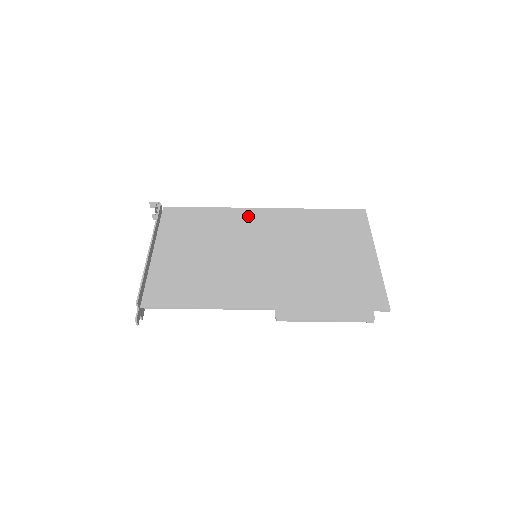
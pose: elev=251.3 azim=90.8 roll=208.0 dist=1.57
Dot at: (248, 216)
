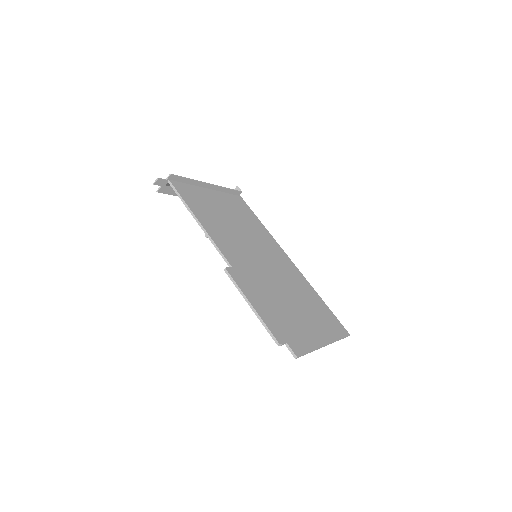
Dot at: (278, 249)
